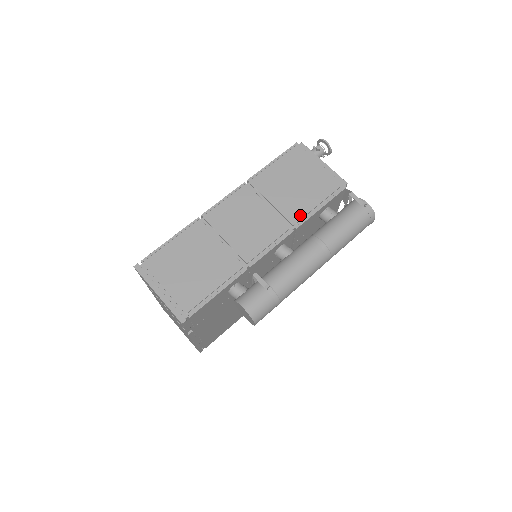
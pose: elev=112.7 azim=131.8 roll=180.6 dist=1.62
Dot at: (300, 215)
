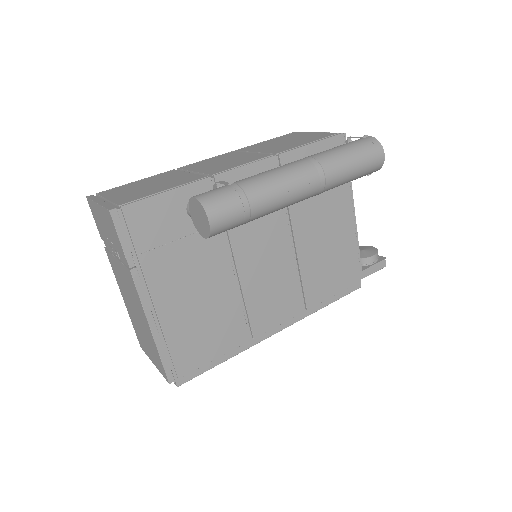
Dot at: (285, 149)
